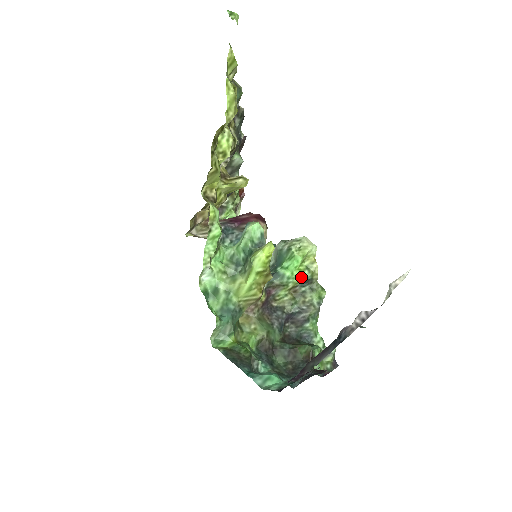
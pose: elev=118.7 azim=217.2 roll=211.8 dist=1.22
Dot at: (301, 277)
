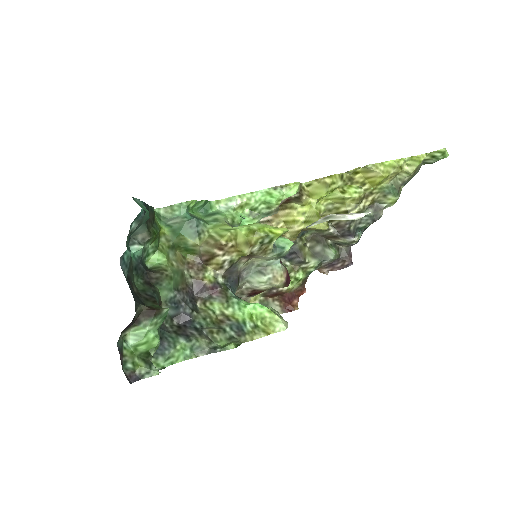
Dot at: (244, 318)
